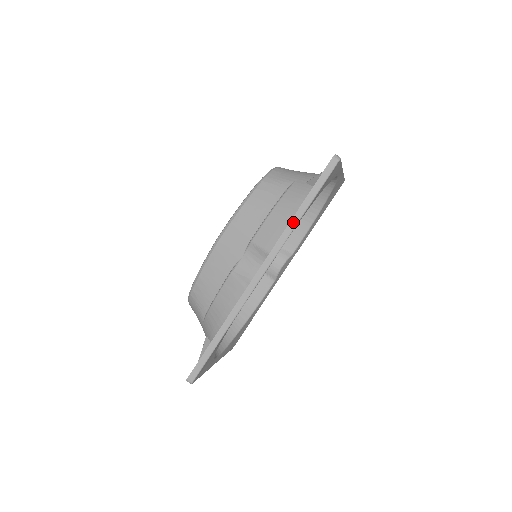
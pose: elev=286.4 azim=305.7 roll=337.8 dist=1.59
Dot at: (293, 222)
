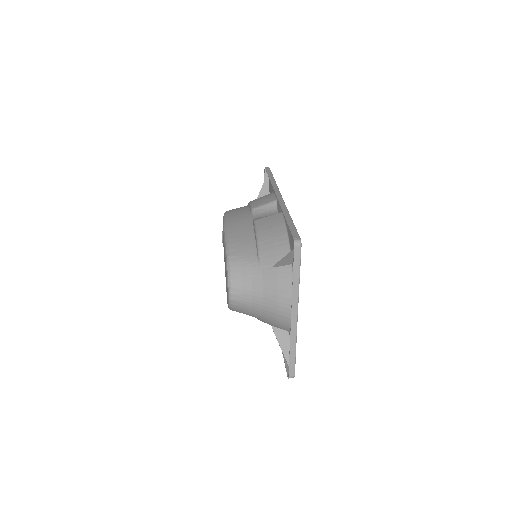
Dot at: (272, 181)
